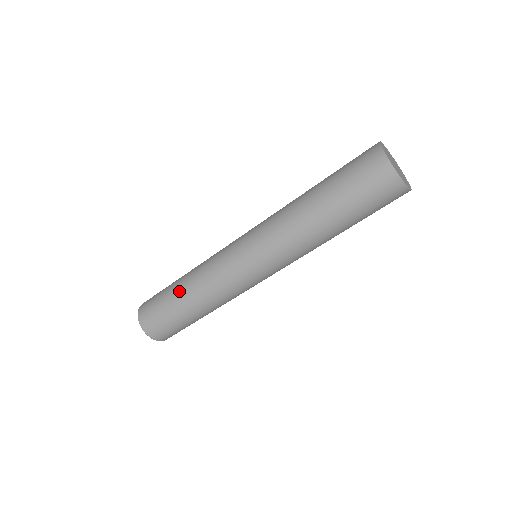
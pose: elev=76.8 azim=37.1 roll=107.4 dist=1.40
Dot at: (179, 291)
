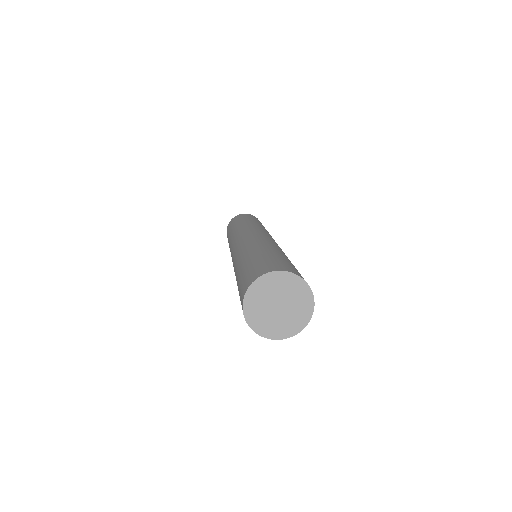
Dot at: occluded
